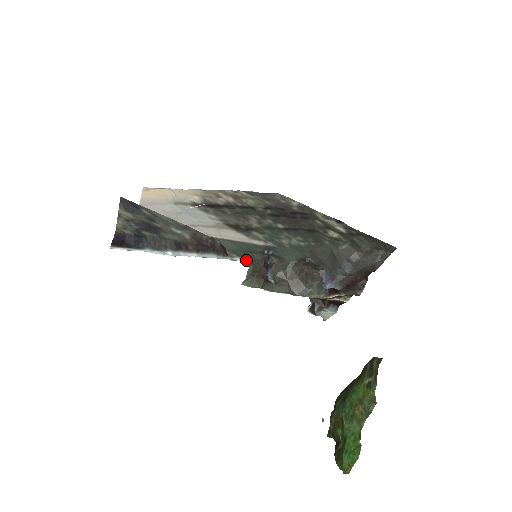
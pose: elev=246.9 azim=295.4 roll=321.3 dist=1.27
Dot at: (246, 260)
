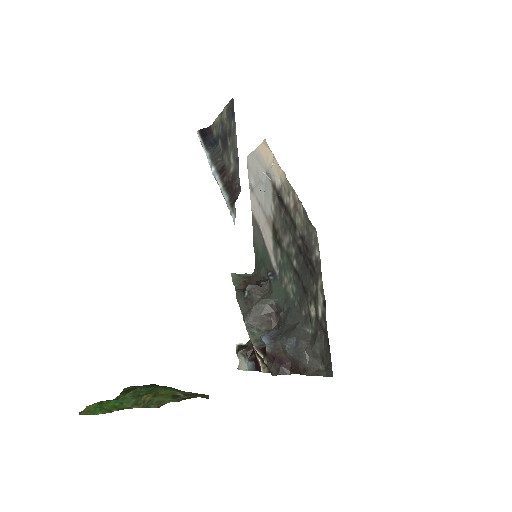
Dot at: (256, 267)
